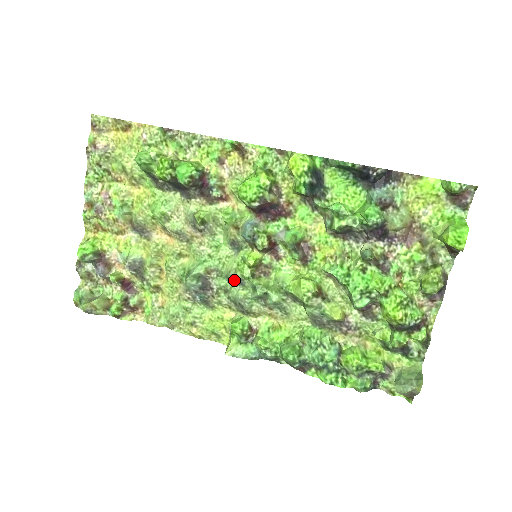
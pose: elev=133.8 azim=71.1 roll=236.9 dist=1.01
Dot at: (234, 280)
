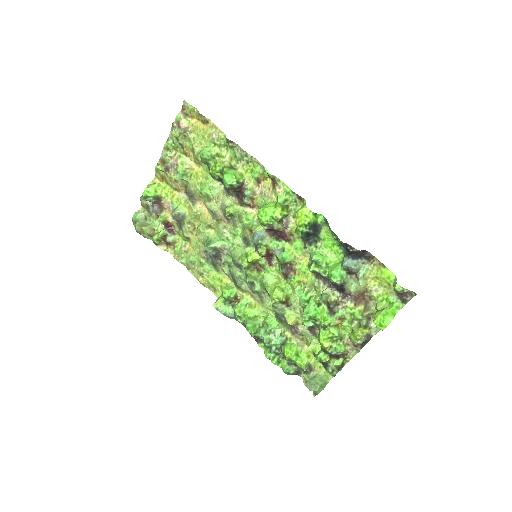
Dot at: (236, 263)
